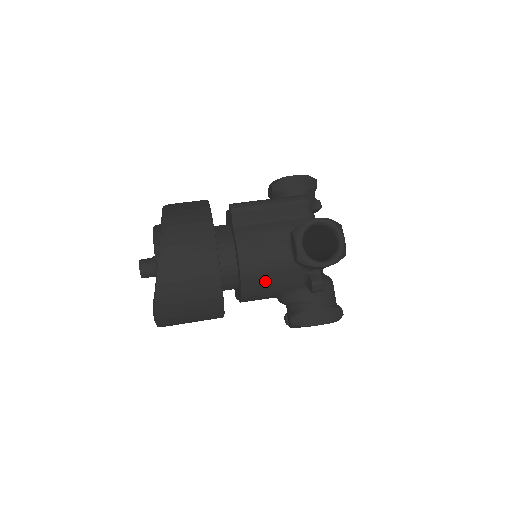
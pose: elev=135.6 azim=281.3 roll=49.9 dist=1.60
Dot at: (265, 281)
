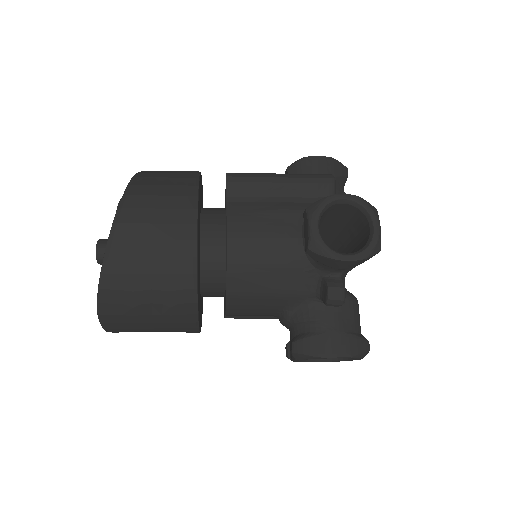
Dot at: (261, 281)
